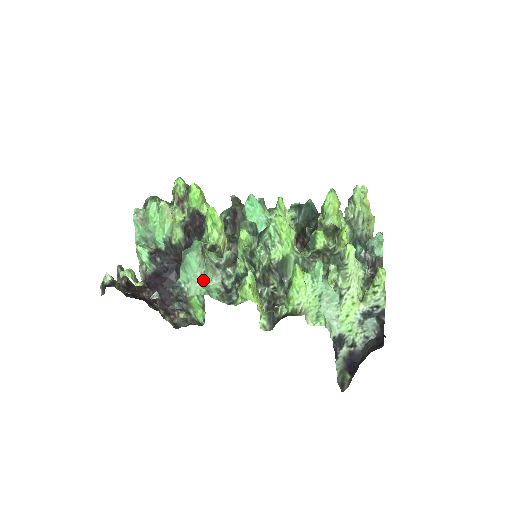
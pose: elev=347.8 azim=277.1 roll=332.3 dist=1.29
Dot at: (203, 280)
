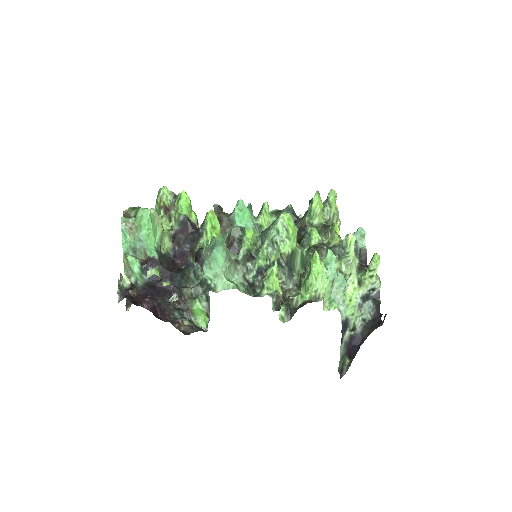
Dot at: (227, 275)
